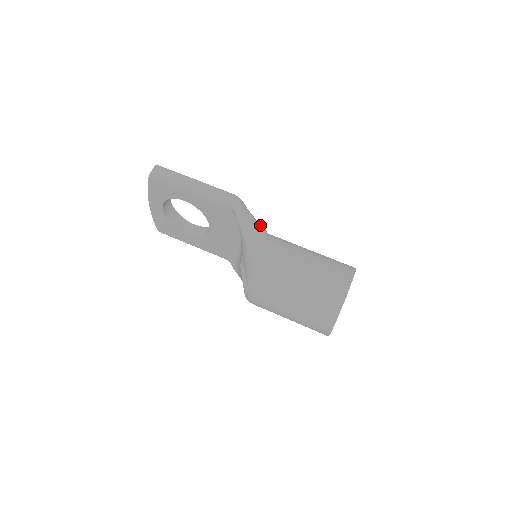
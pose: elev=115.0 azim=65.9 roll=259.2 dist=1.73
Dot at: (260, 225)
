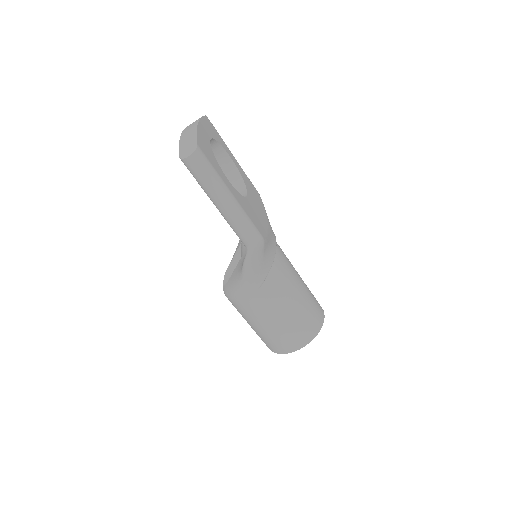
Dot at: (266, 267)
